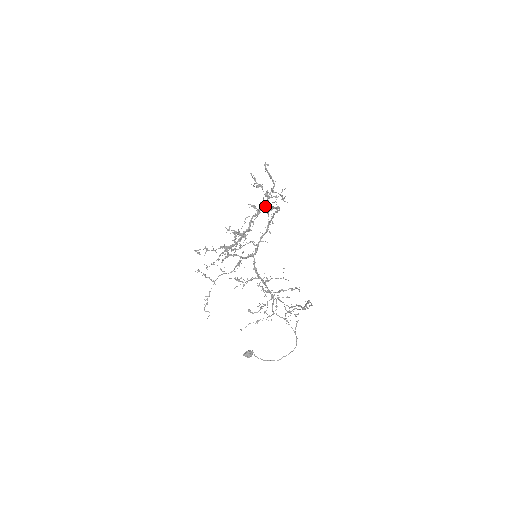
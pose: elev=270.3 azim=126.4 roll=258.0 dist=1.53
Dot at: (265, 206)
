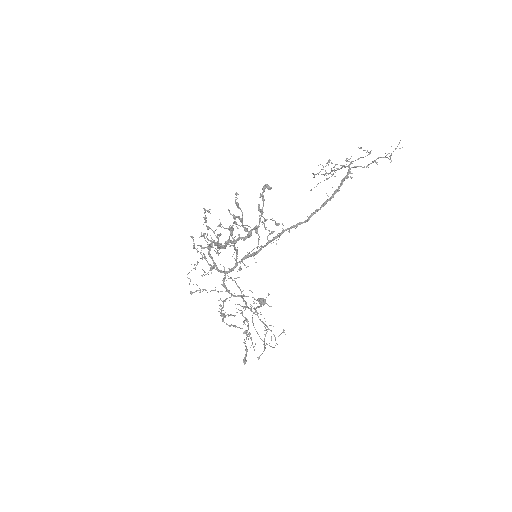
Dot at: (245, 239)
